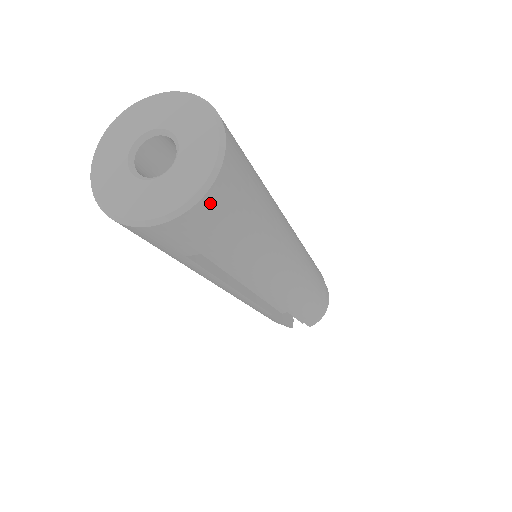
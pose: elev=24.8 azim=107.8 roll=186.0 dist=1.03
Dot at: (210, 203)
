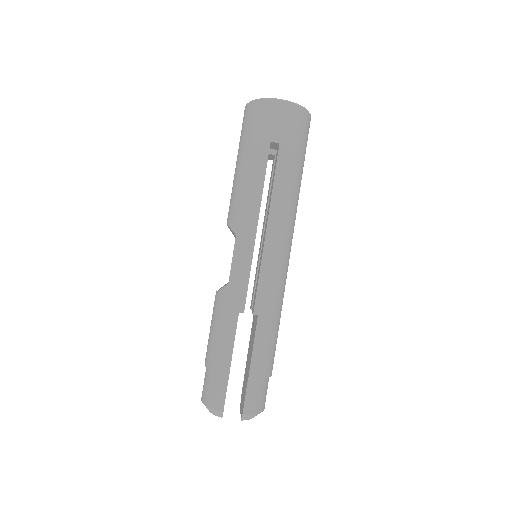
Dot at: (303, 116)
